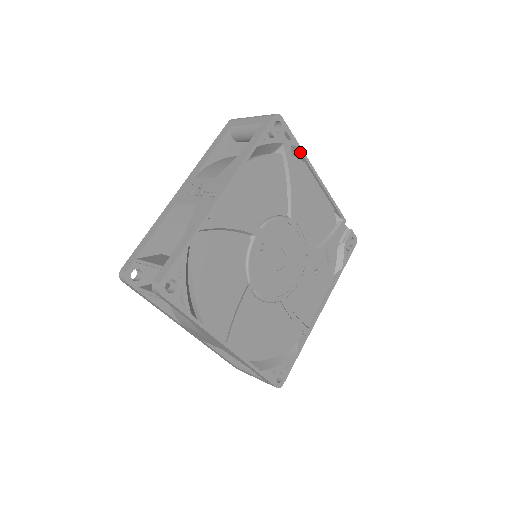
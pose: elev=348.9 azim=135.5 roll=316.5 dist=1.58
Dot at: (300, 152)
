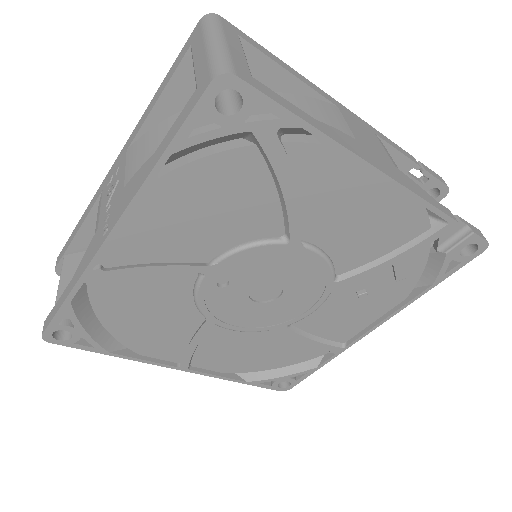
Dot at: (312, 133)
